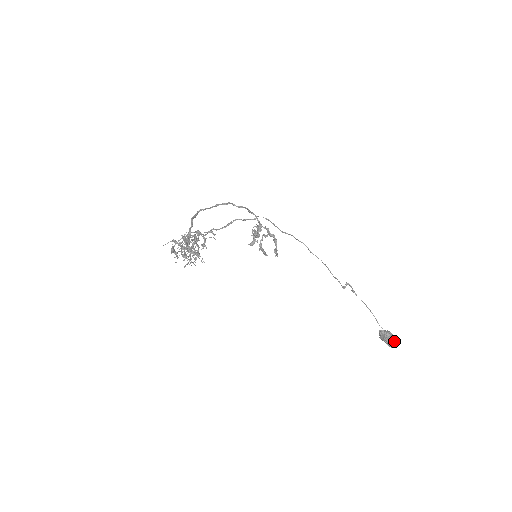
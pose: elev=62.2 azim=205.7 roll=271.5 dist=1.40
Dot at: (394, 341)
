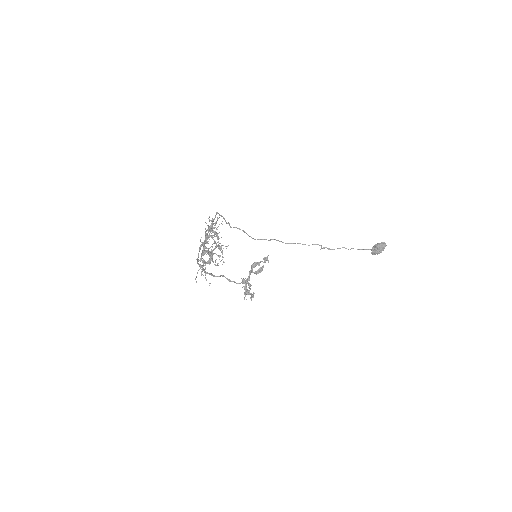
Dot at: (381, 243)
